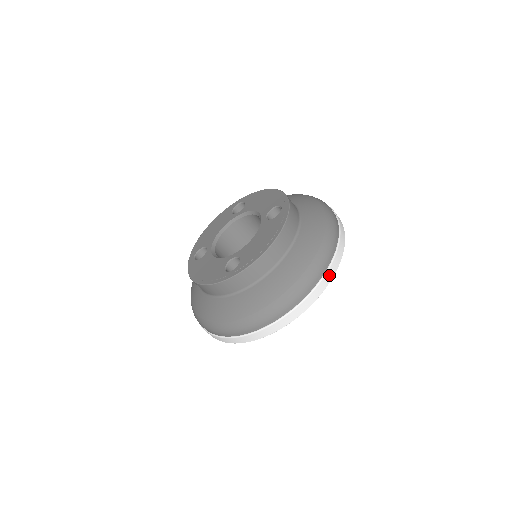
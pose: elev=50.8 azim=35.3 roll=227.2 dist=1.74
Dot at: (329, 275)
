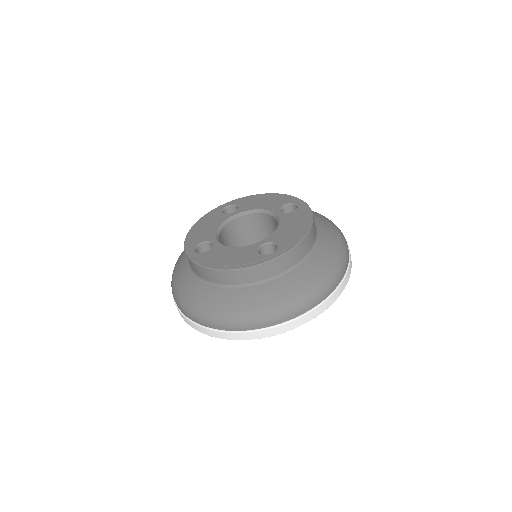
Dot at: (350, 265)
